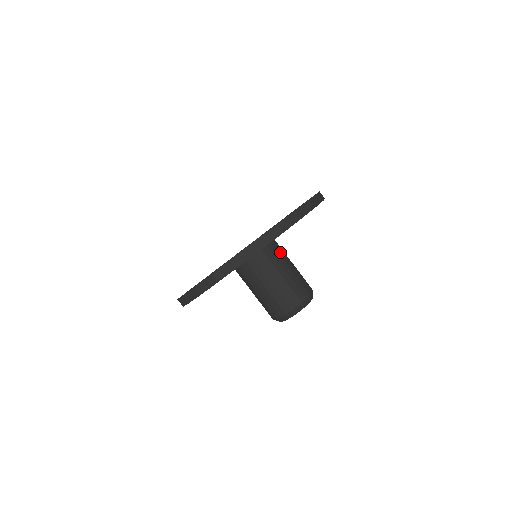
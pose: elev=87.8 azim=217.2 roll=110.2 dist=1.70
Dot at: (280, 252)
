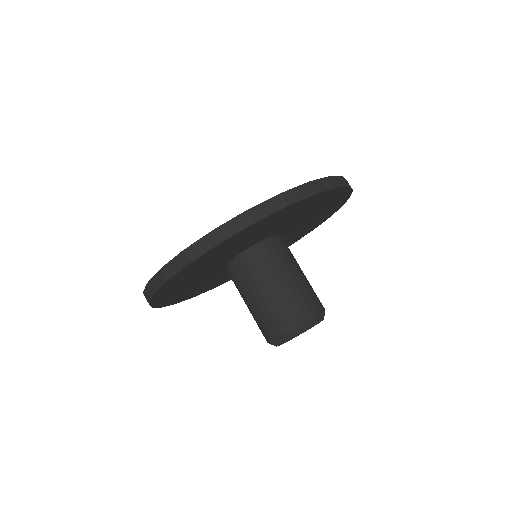
Dot at: (290, 251)
